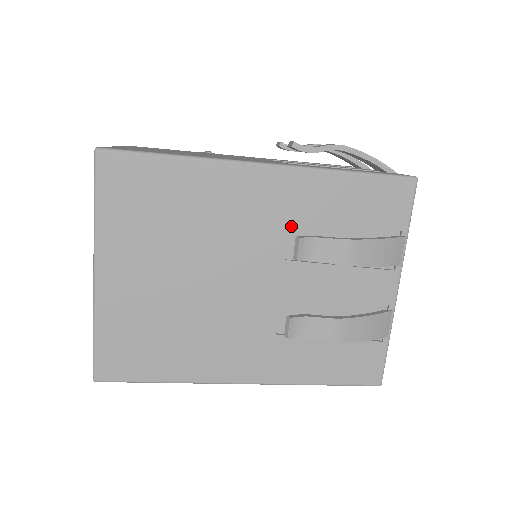
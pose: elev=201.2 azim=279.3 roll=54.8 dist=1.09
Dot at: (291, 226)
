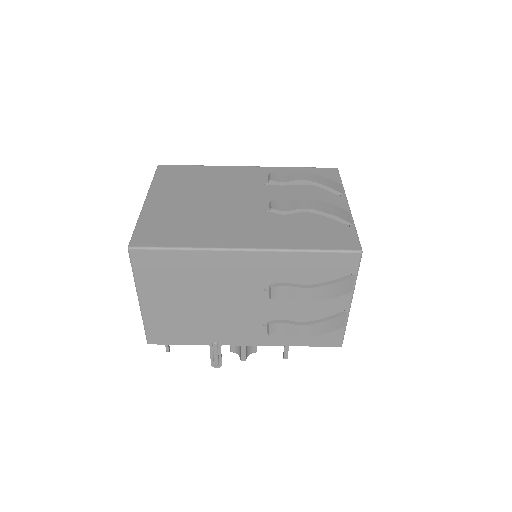
Dot at: (267, 183)
